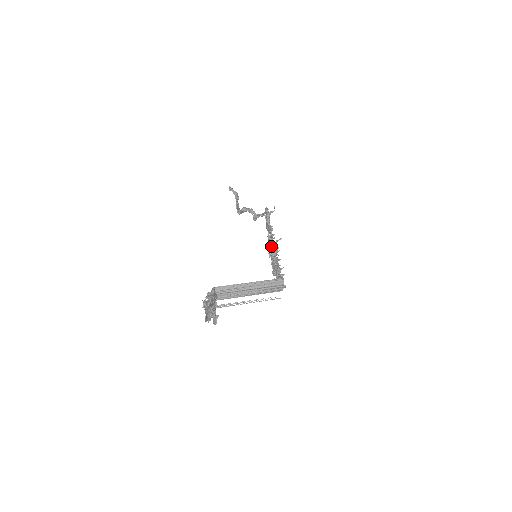
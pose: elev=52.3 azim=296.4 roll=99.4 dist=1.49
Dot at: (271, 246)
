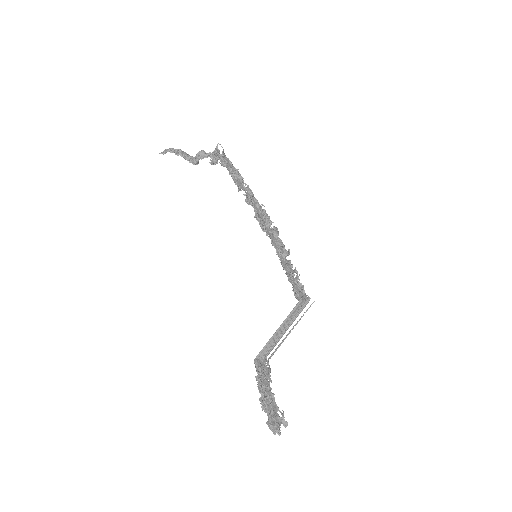
Dot at: (258, 219)
